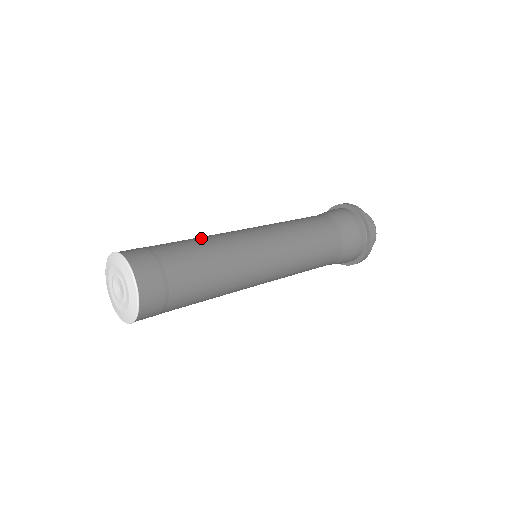
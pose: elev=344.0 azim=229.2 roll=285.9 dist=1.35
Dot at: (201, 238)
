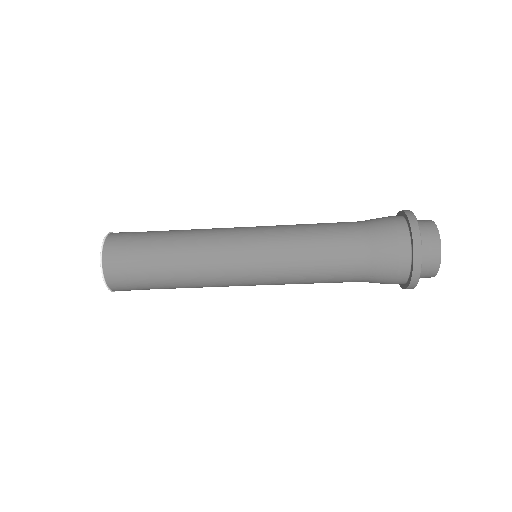
Dot at: occluded
